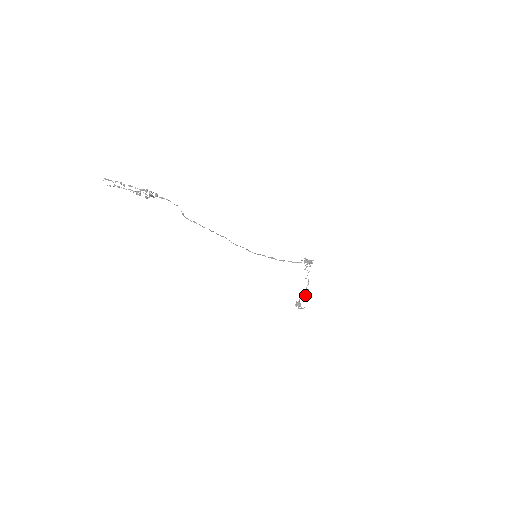
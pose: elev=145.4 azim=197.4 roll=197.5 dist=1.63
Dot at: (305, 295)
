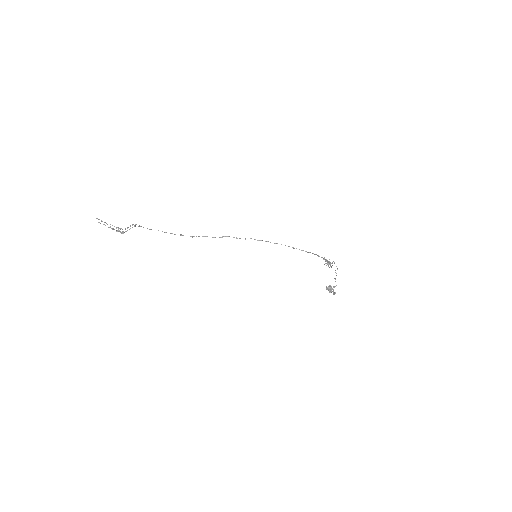
Dot at: (331, 287)
